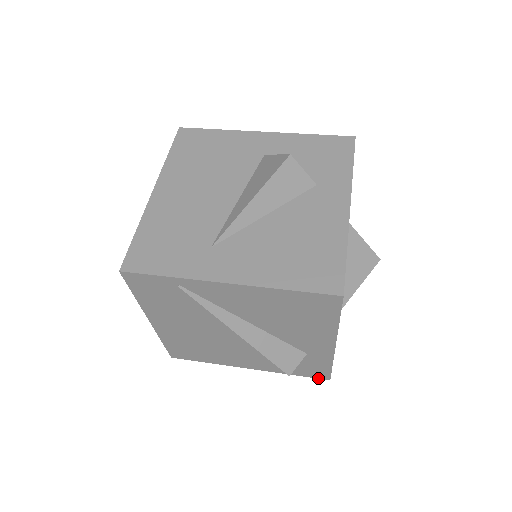
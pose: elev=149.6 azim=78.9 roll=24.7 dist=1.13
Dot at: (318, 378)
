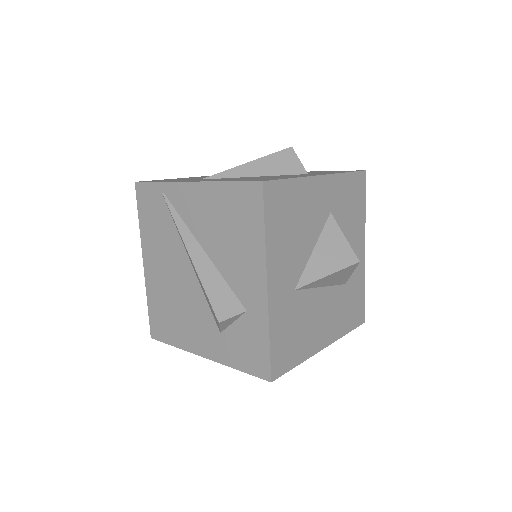
Dot at: (260, 377)
